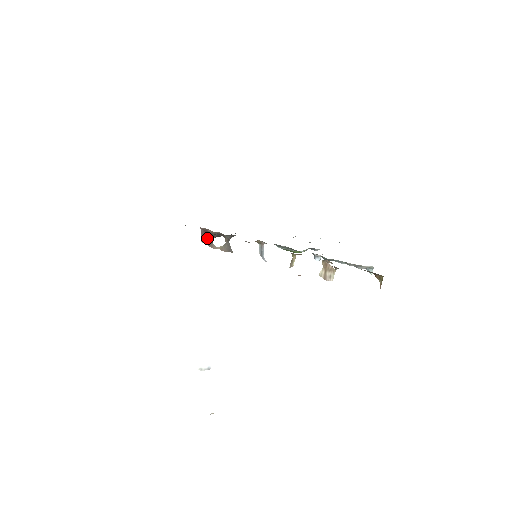
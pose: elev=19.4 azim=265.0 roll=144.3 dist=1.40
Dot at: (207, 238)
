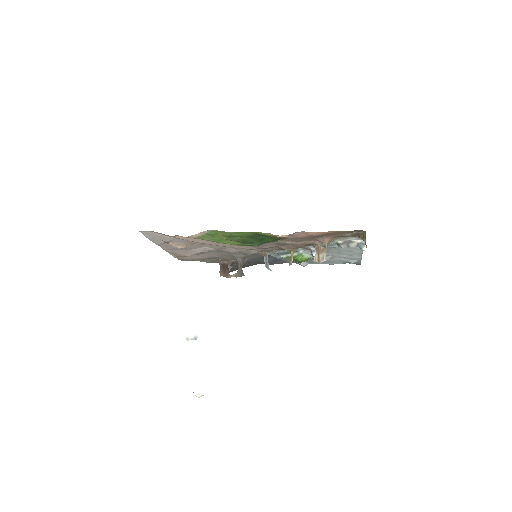
Dot at: (224, 270)
